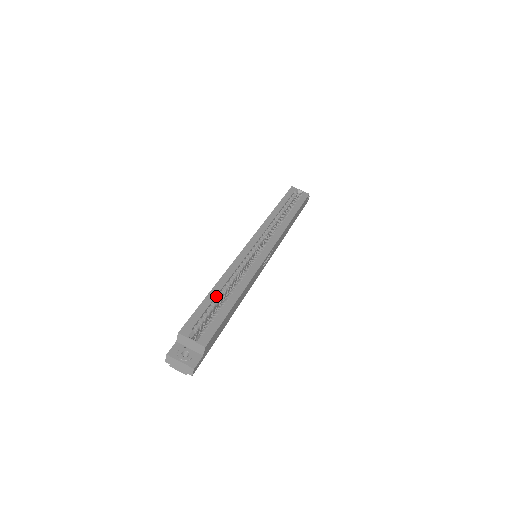
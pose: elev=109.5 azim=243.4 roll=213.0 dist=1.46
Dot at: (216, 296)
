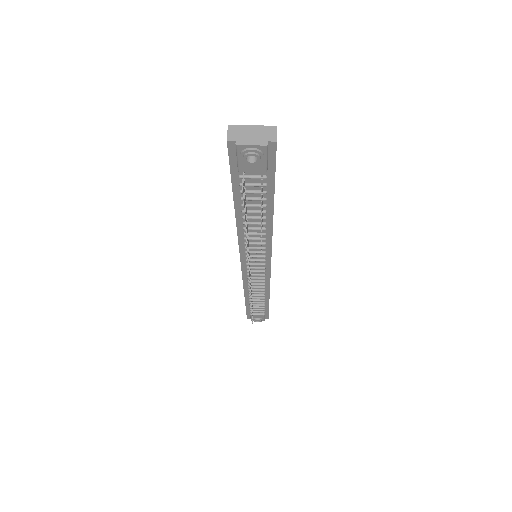
Dot at: occluded
